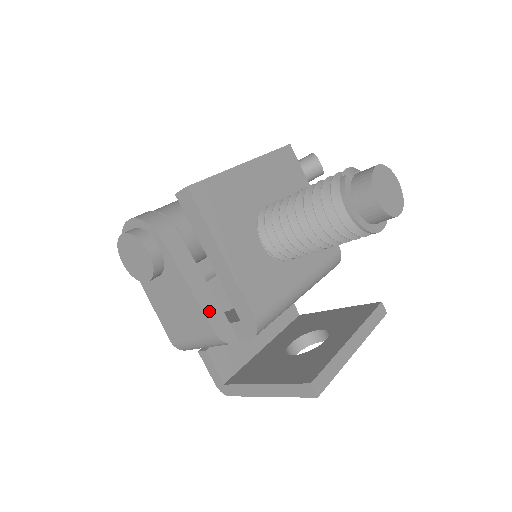
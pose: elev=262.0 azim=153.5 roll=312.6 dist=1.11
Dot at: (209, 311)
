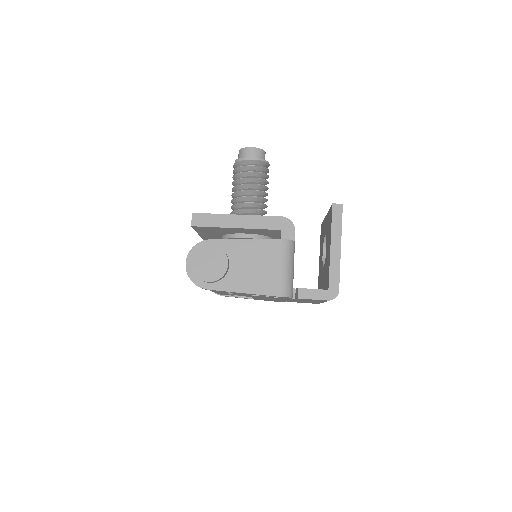
Dot at: (266, 240)
